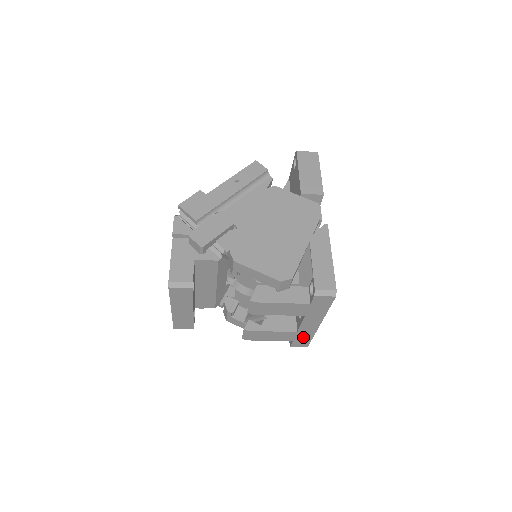
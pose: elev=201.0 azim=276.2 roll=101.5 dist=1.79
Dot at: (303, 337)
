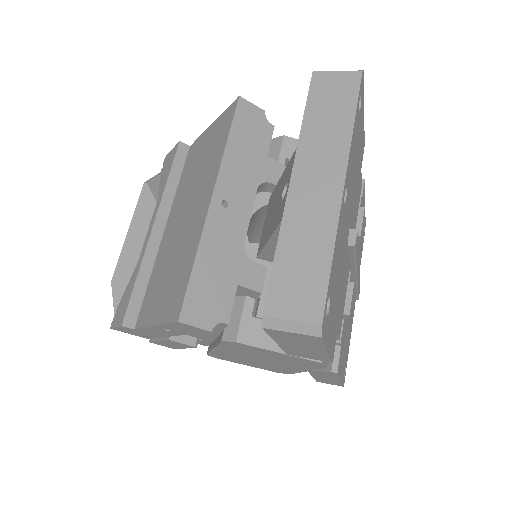
Dot at: occluded
